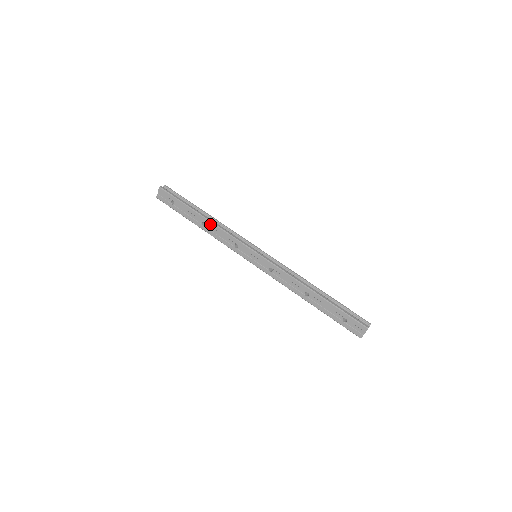
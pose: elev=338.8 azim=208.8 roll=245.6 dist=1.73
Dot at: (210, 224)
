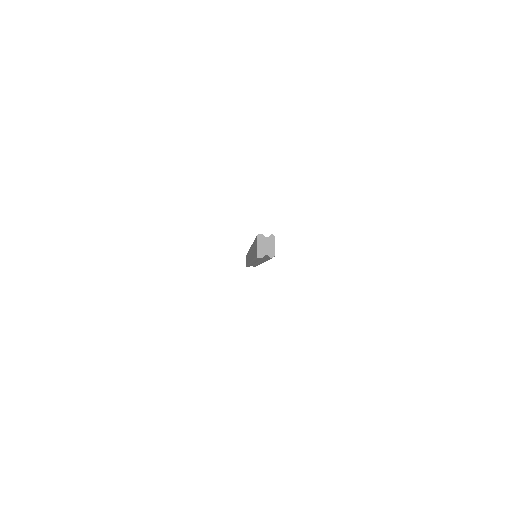
Dot at: occluded
